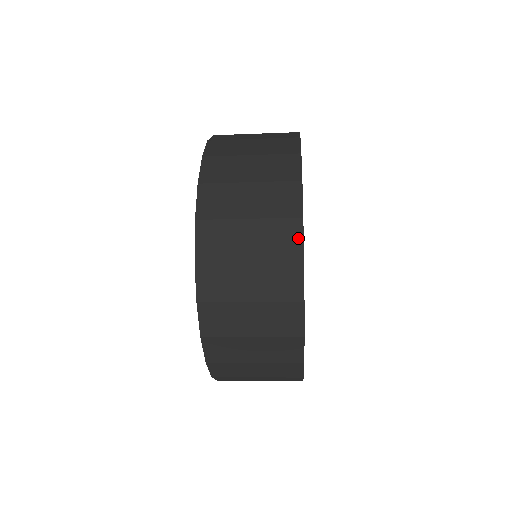
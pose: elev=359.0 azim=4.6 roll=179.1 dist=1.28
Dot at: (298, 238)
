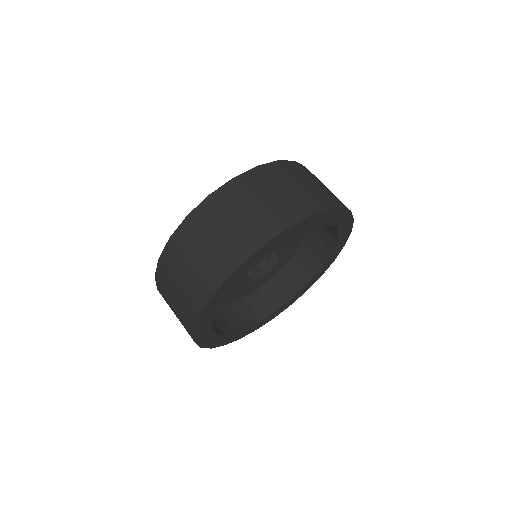
Dot at: (204, 302)
